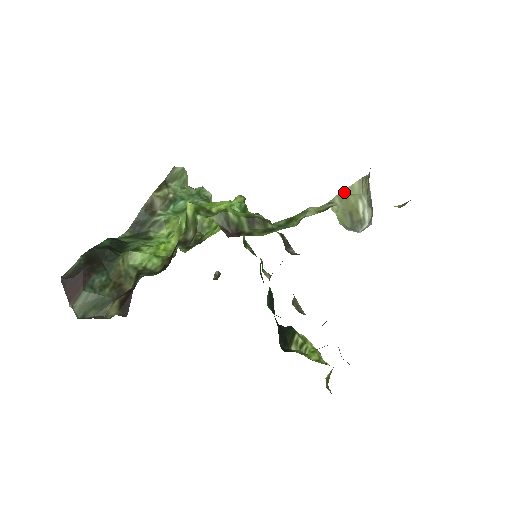
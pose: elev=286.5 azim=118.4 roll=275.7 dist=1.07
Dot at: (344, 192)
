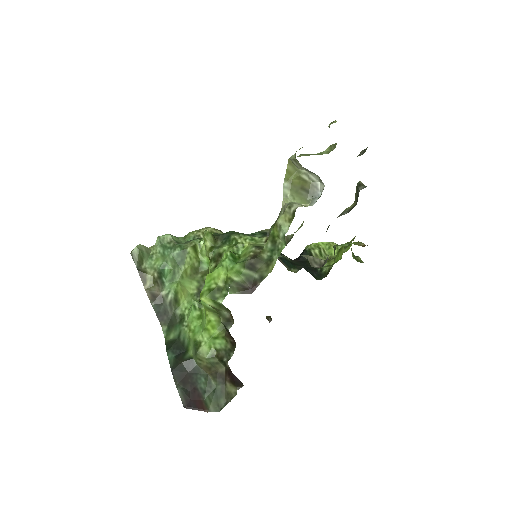
Dot at: (286, 180)
